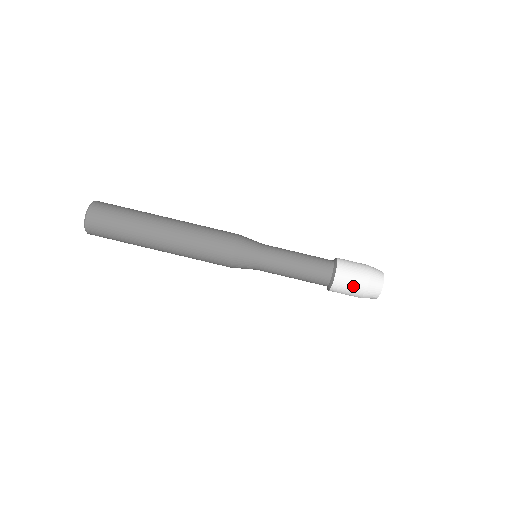
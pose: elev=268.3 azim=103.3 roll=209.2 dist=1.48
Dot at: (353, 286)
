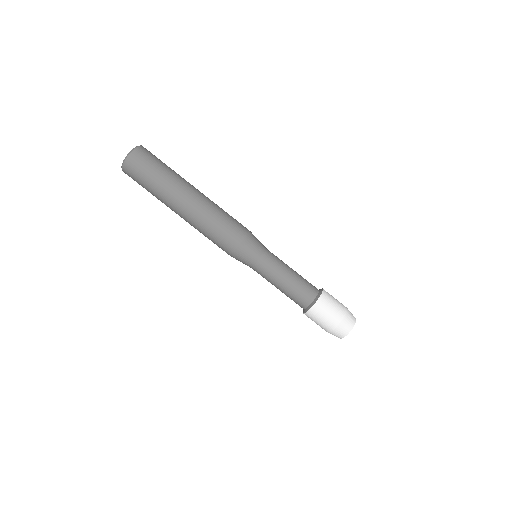
Dot at: (329, 316)
